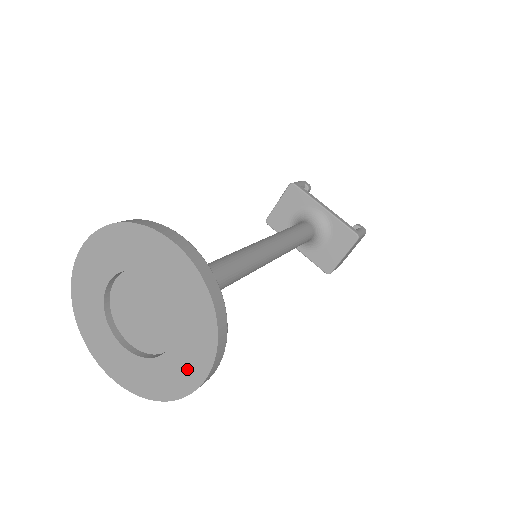
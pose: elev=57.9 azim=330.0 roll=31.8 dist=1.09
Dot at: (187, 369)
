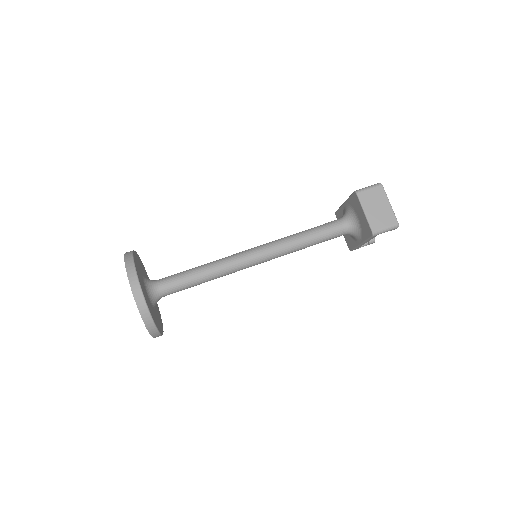
Dot at: occluded
